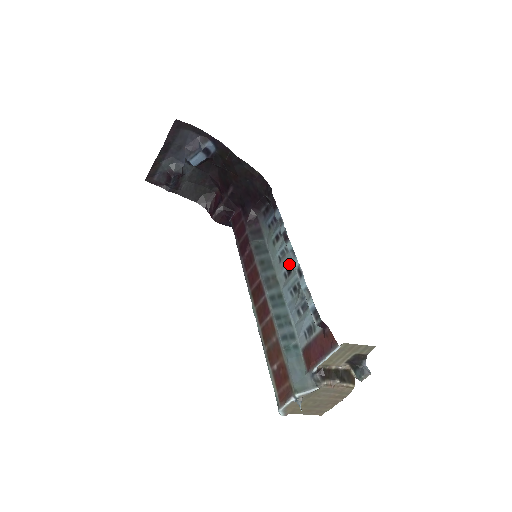
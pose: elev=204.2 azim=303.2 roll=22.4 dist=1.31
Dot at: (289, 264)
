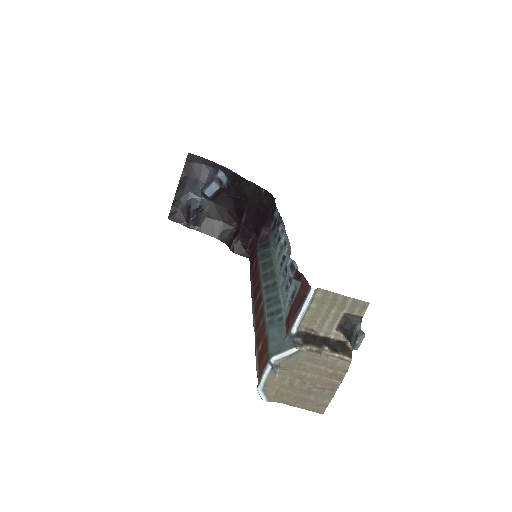
Dot at: occluded
